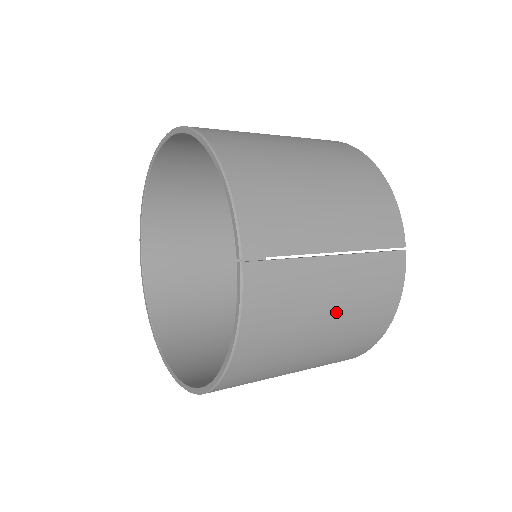
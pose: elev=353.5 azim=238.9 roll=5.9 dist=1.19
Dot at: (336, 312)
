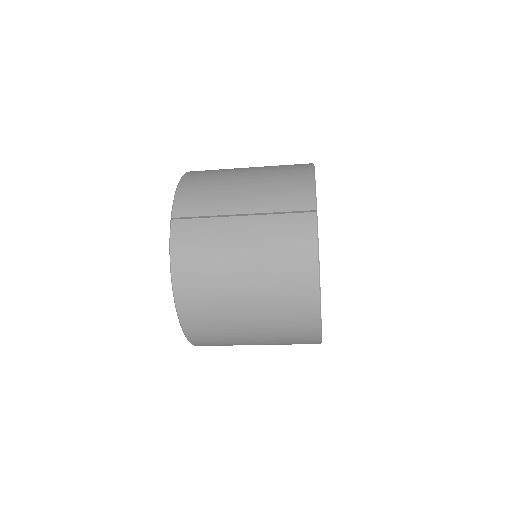
Dot at: (250, 257)
